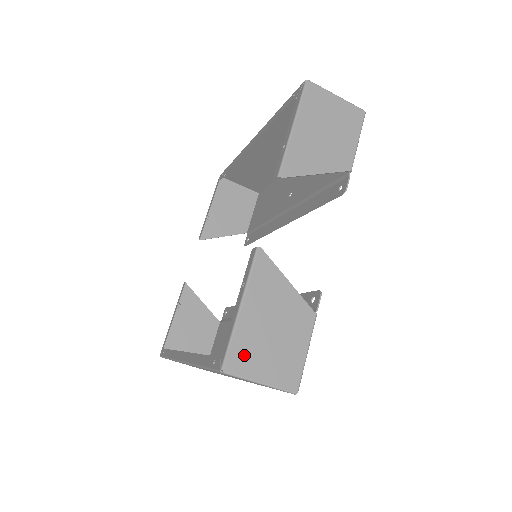
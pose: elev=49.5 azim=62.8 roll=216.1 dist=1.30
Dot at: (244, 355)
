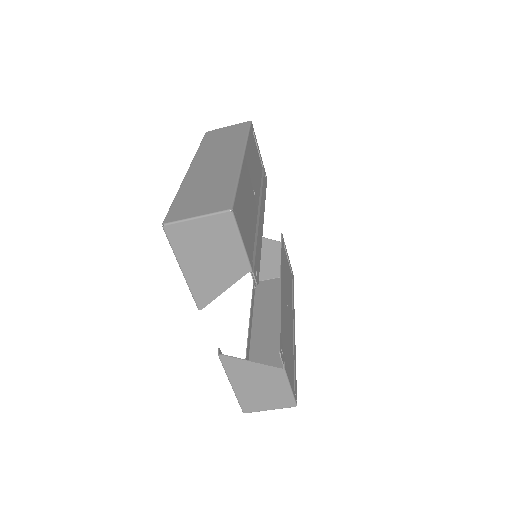
Dot at: (251, 403)
